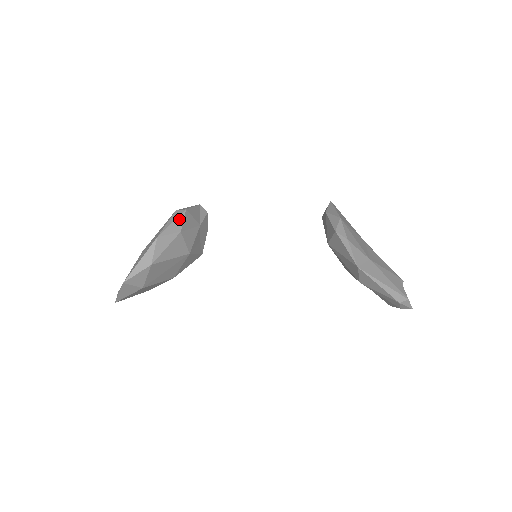
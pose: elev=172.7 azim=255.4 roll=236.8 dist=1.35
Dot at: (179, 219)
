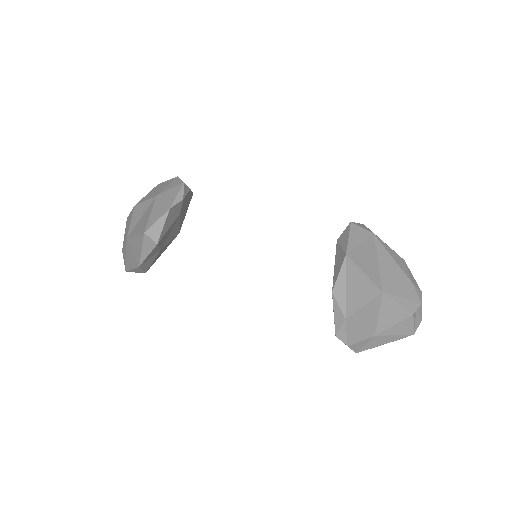
Dot at: (154, 250)
